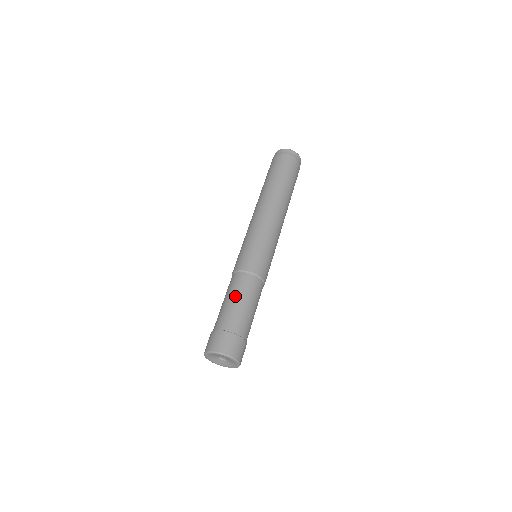
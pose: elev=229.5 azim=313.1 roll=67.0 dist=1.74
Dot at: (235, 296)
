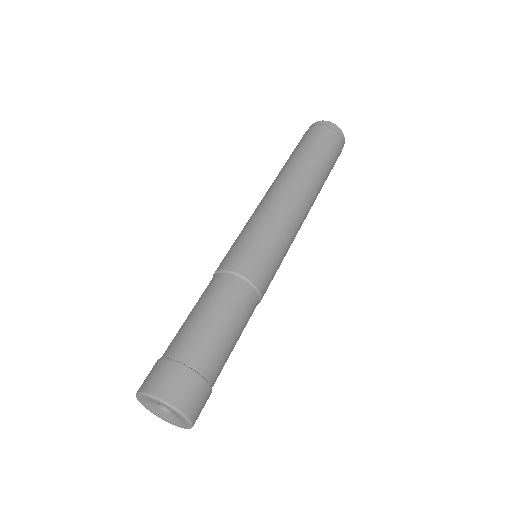
Dot at: (205, 307)
